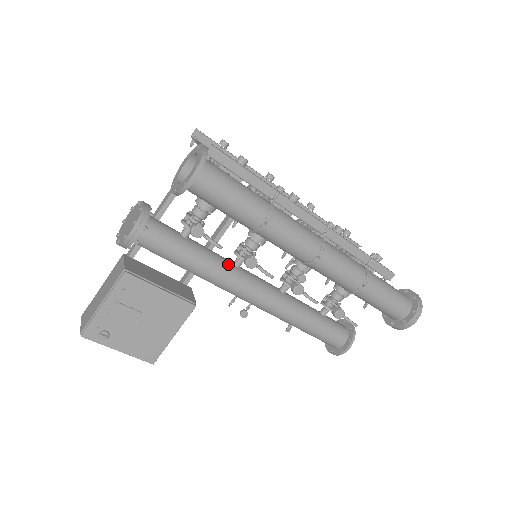
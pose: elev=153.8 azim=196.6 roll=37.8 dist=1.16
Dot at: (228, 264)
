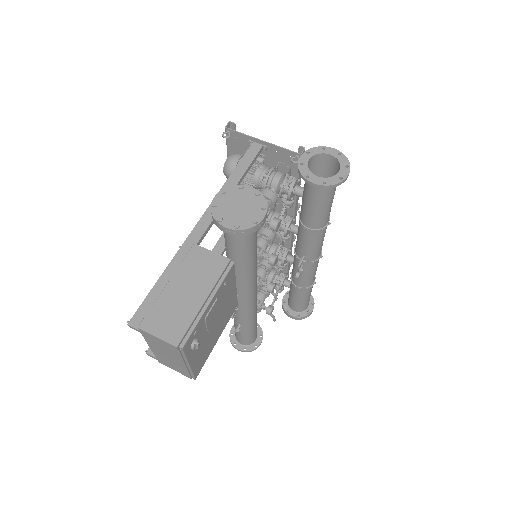
Dot at: occluded
